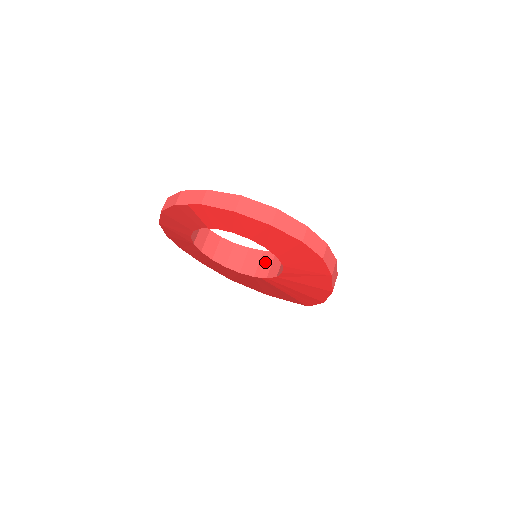
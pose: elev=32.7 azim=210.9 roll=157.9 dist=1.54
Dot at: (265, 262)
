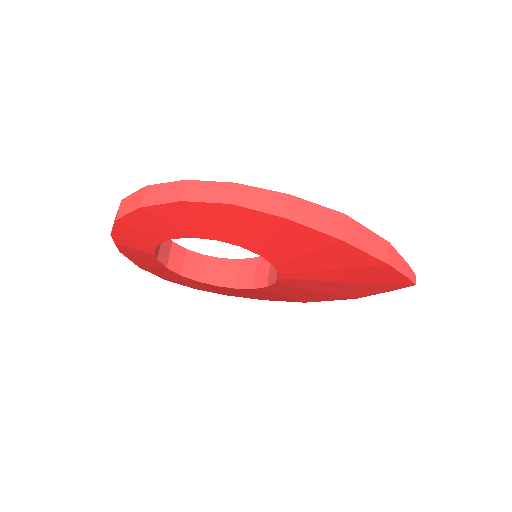
Dot at: occluded
